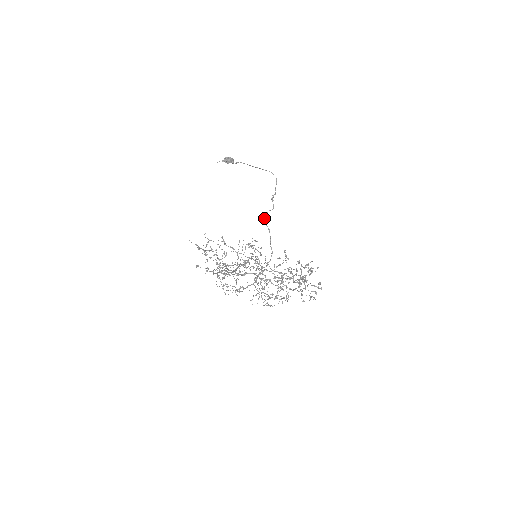
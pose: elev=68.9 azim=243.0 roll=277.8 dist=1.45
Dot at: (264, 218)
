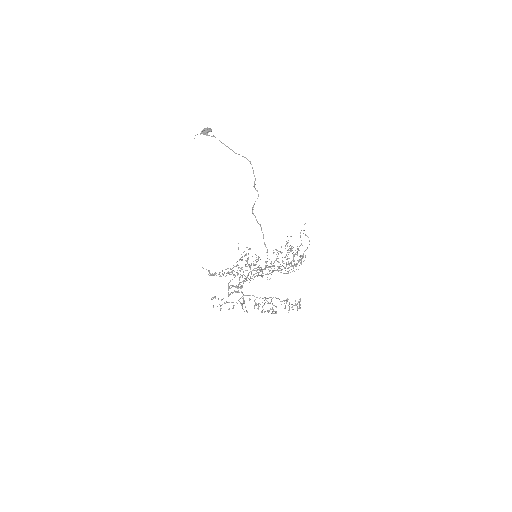
Dot at: (253, 213)
